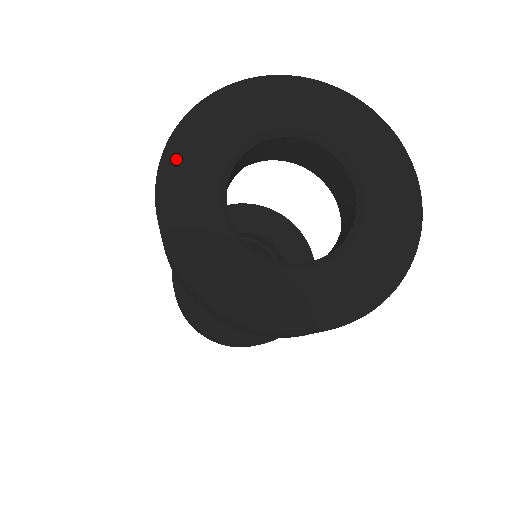
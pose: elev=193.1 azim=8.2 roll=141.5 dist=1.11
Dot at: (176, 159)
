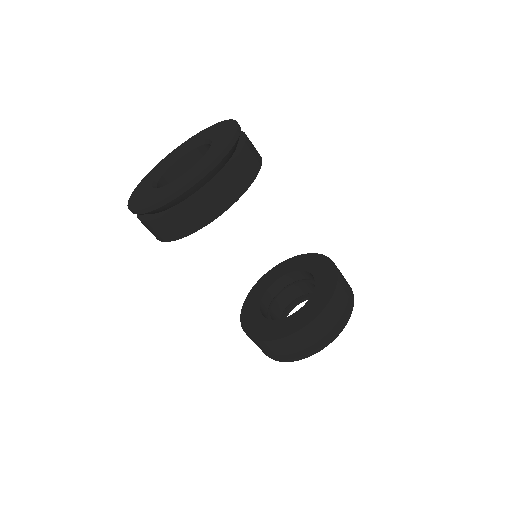
Dot at: (133, 201)
